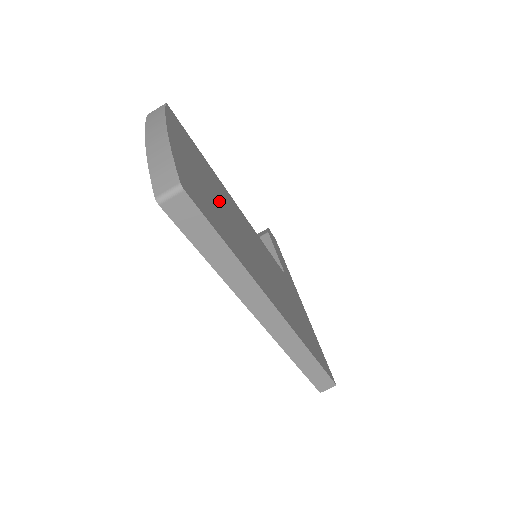
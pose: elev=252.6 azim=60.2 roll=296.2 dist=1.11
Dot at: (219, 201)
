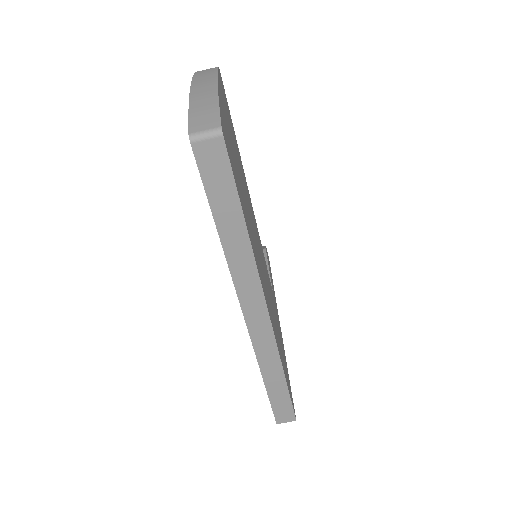
Dot at: (242, 180)
